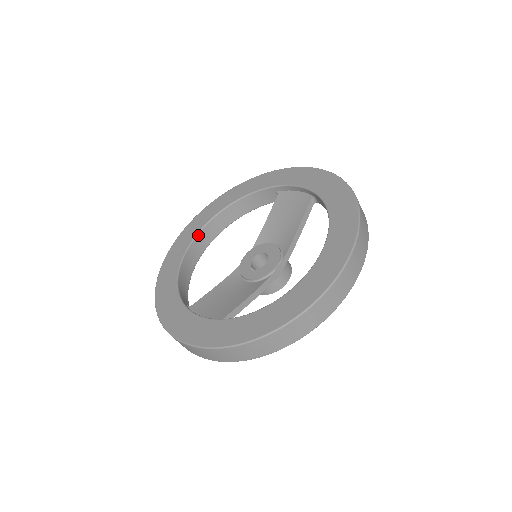
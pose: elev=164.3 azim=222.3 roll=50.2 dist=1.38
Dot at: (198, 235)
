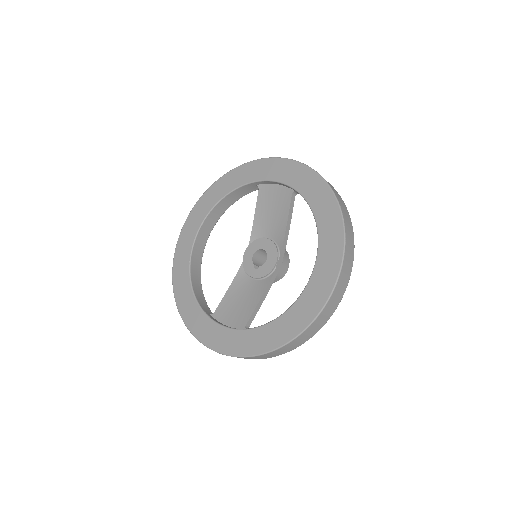
Dot at: (196, 240)
